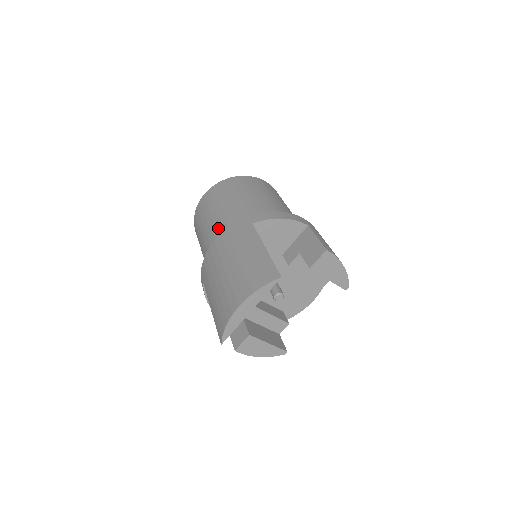
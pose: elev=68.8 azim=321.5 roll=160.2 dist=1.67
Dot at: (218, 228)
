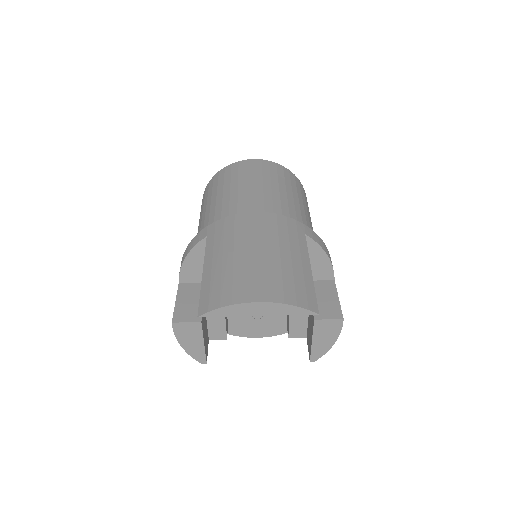
Dot at: (259, 203)
